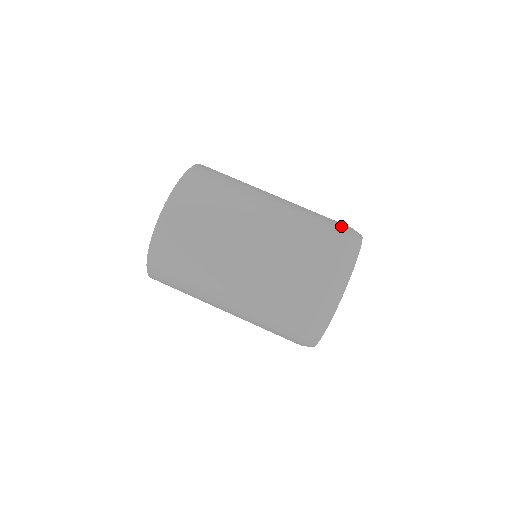
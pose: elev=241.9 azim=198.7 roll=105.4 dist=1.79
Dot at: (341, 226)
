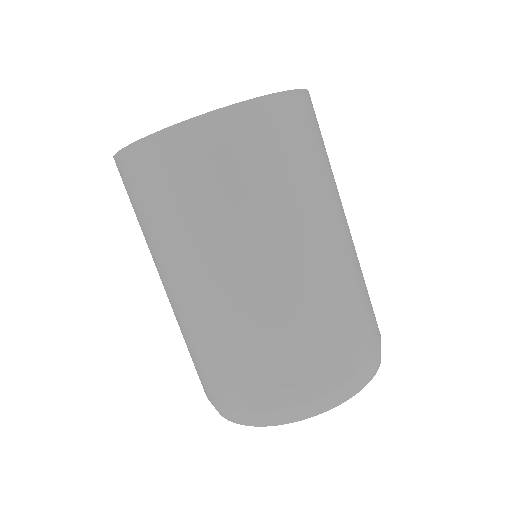
Dot at: occluded
